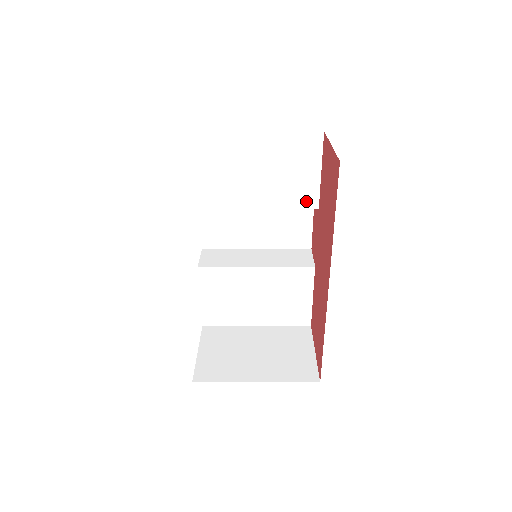
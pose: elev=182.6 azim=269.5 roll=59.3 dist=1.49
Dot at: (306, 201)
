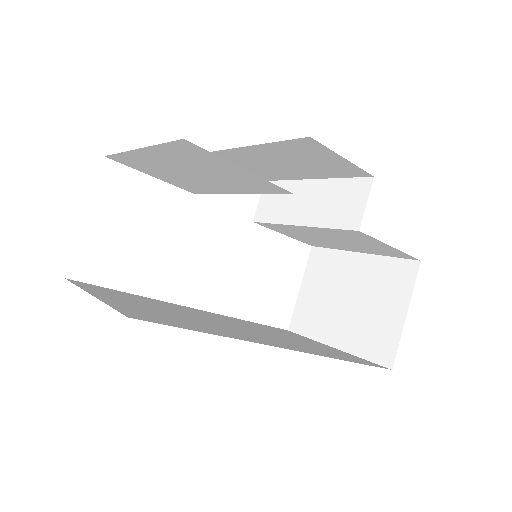
Dot at: (269, 188)
